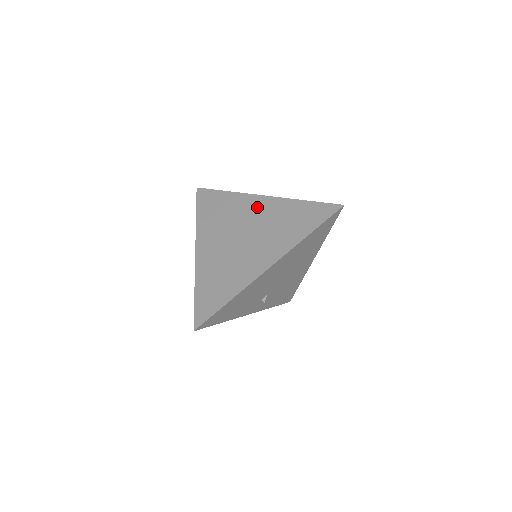
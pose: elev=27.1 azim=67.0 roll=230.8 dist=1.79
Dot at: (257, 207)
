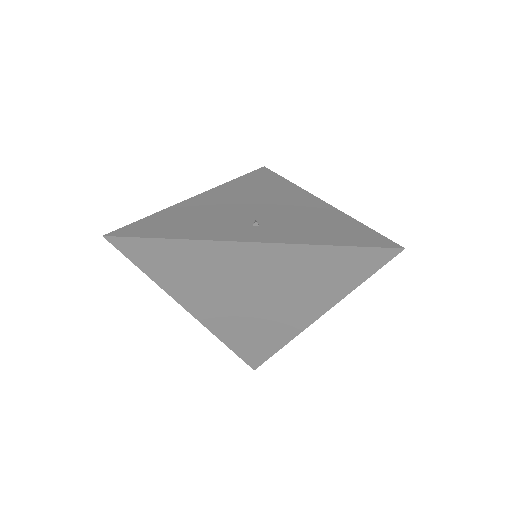
Dot at: occluded
